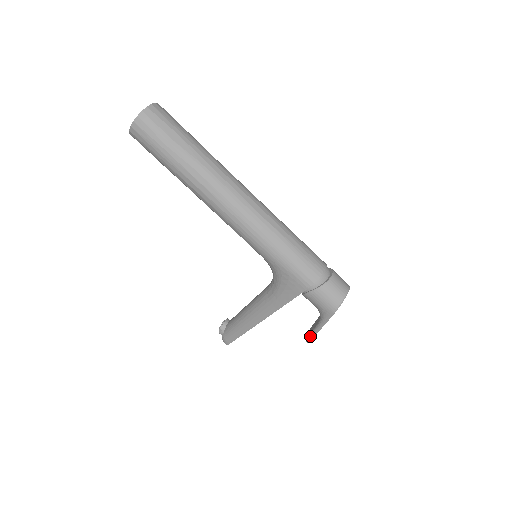
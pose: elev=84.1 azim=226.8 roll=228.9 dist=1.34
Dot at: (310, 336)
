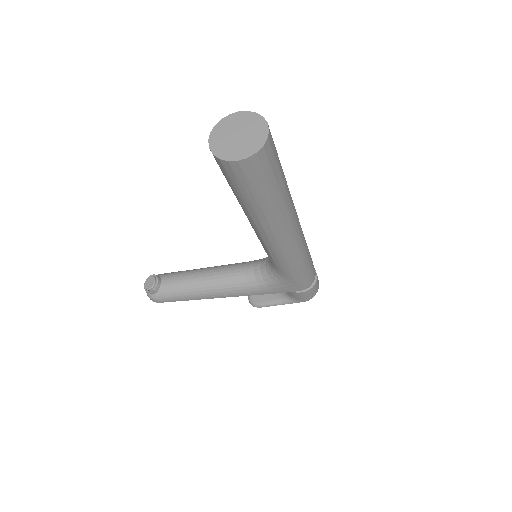
Dot at: (263, 306)
